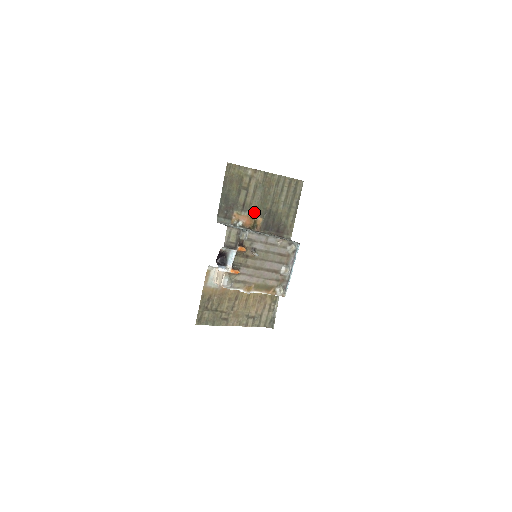
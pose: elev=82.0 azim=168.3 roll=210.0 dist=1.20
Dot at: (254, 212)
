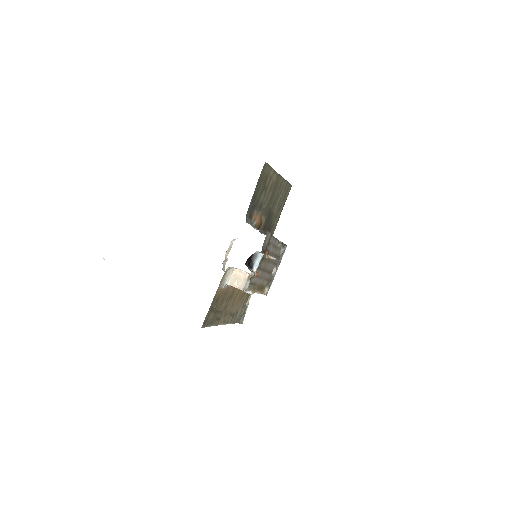
Dot at: (263, 212)
